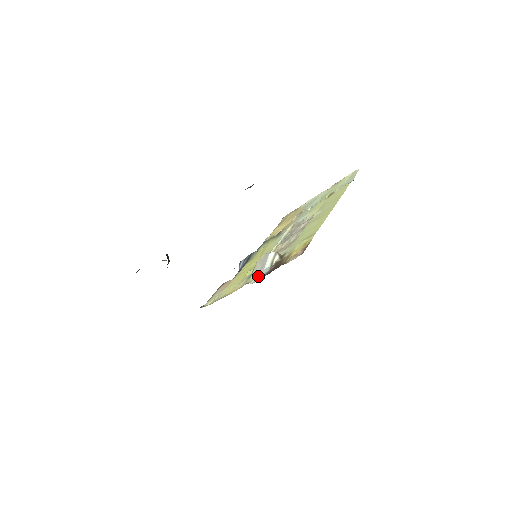
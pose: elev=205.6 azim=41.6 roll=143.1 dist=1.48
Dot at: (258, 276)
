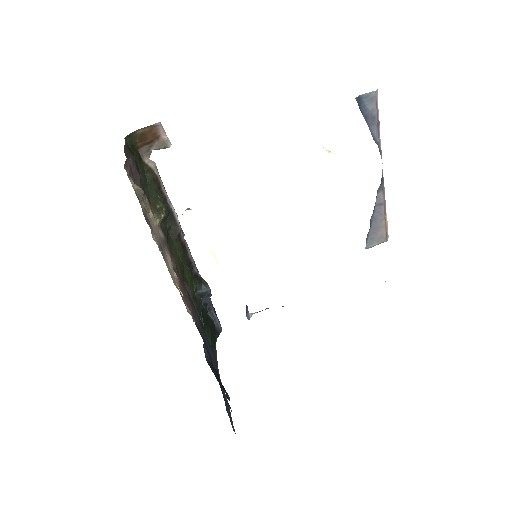
Dot at: occluded
